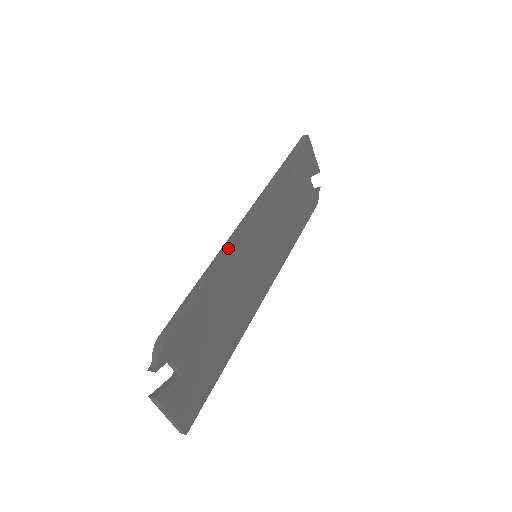
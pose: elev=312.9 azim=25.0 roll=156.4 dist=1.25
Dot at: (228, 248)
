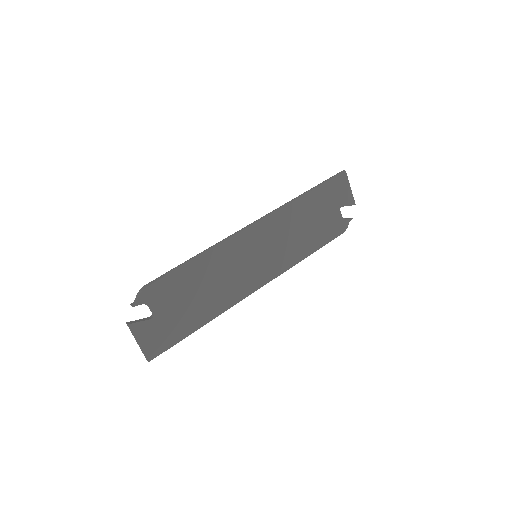
Dot at: (224, 241)
